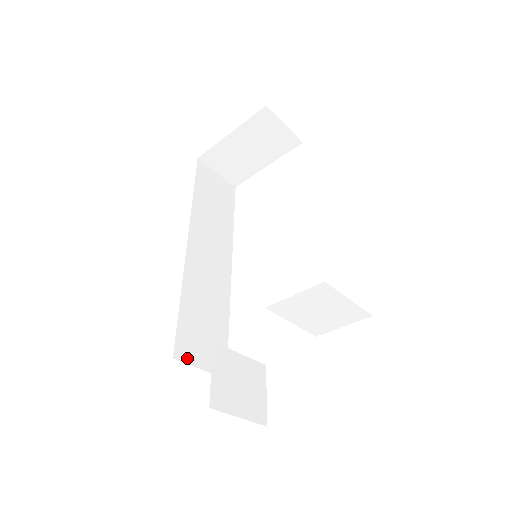
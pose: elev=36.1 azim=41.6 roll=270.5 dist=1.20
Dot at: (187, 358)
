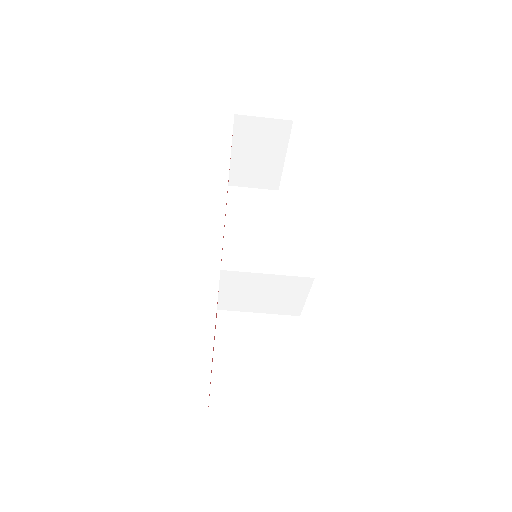
Dot at: occluded
